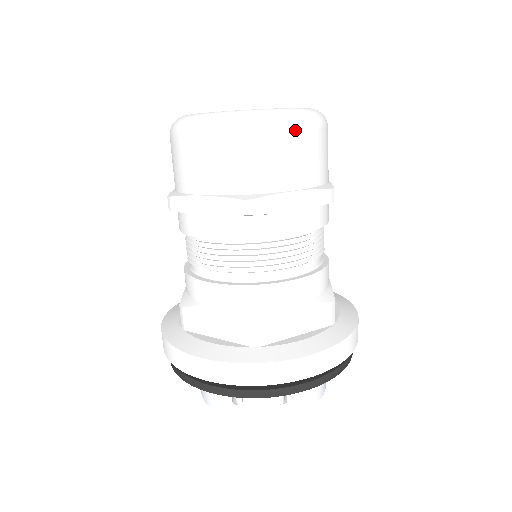
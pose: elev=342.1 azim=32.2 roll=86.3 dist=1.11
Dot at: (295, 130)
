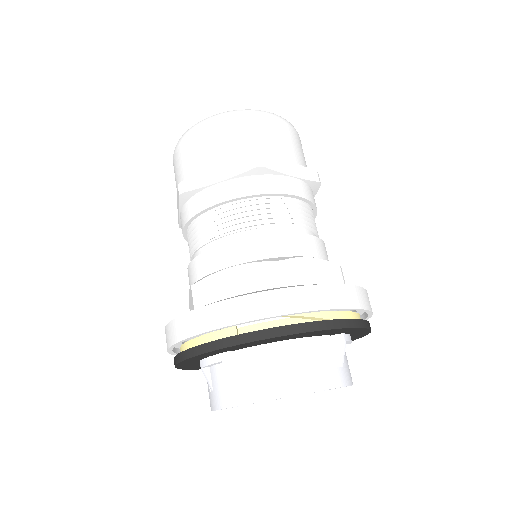
Dot at: (214, 123)
